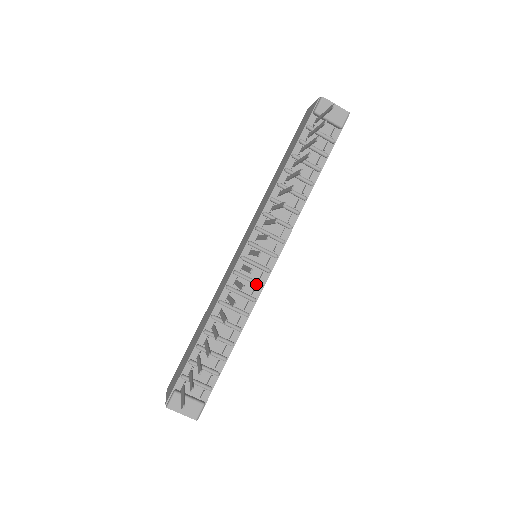
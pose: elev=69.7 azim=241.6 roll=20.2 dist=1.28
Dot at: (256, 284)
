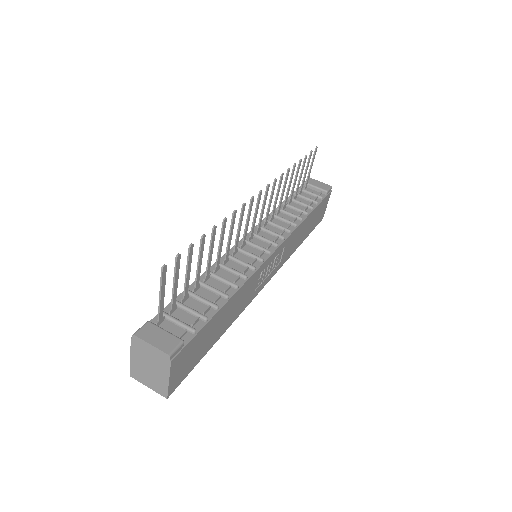
Dot at: (256, 257)
